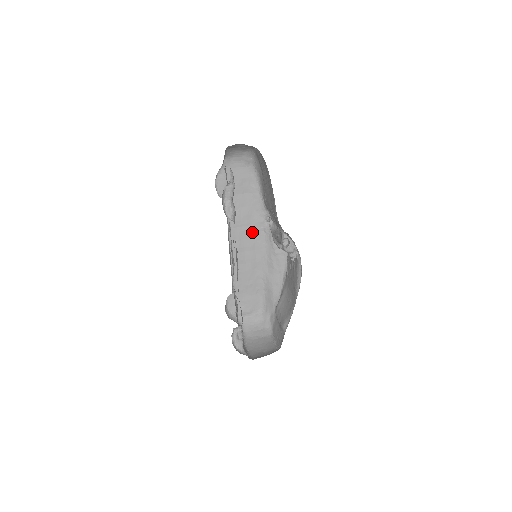
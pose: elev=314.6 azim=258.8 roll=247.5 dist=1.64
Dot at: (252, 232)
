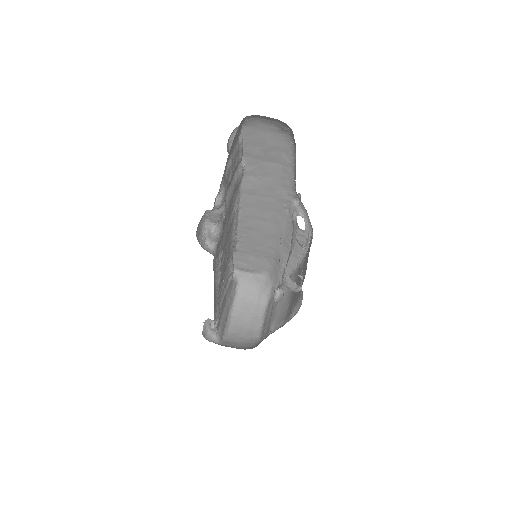
Dot at: (272, 205)
